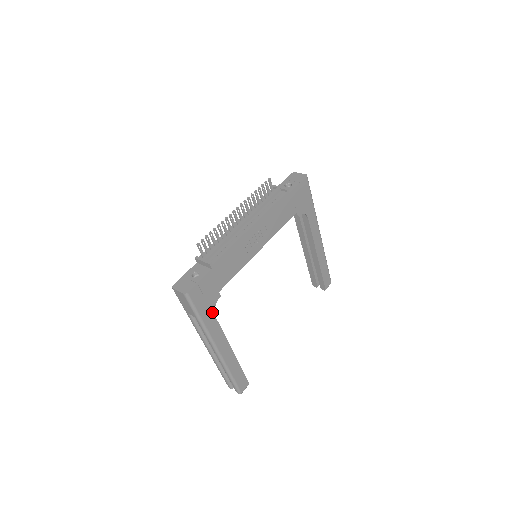
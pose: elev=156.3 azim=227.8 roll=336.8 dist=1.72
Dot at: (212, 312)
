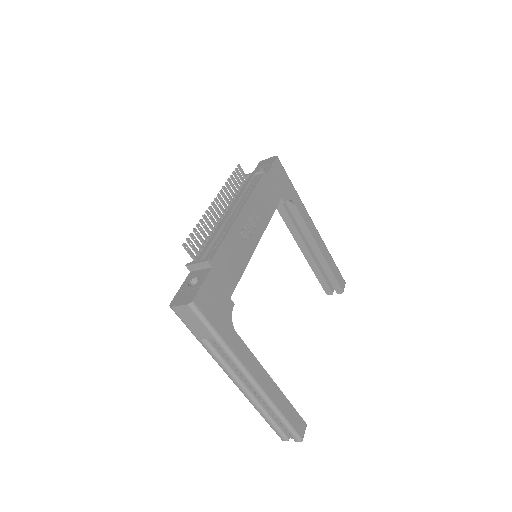
Dot at: (231, 327)
